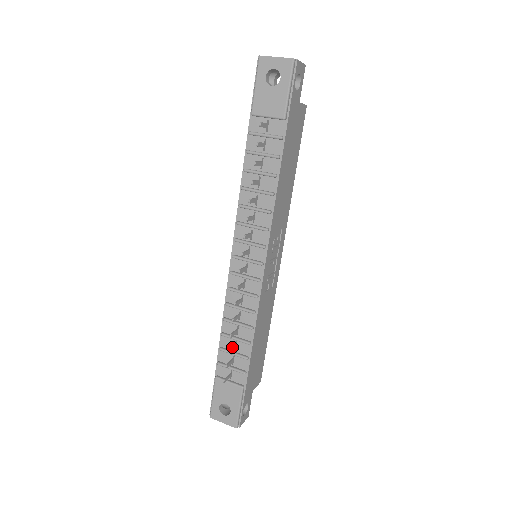
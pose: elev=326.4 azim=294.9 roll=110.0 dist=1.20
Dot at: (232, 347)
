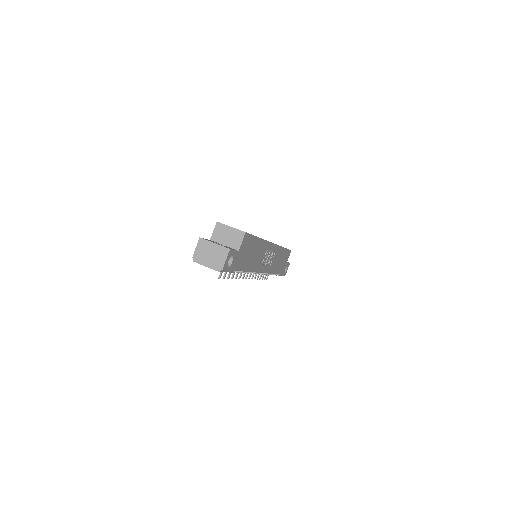
Dot at: occluded
